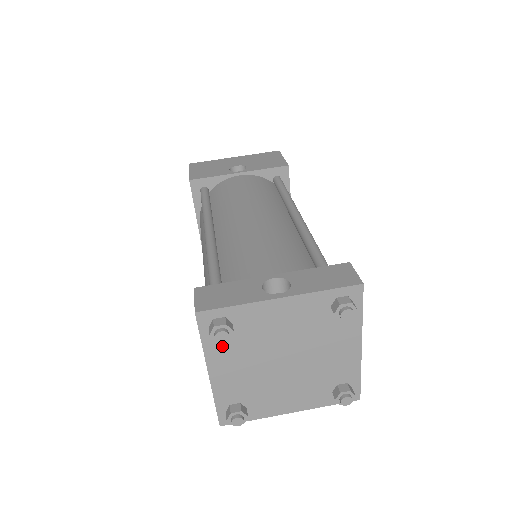
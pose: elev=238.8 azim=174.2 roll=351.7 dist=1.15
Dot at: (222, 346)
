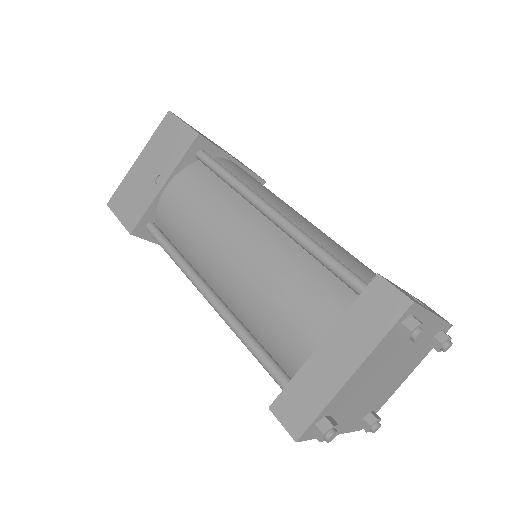
Dot at: (385, 346)
